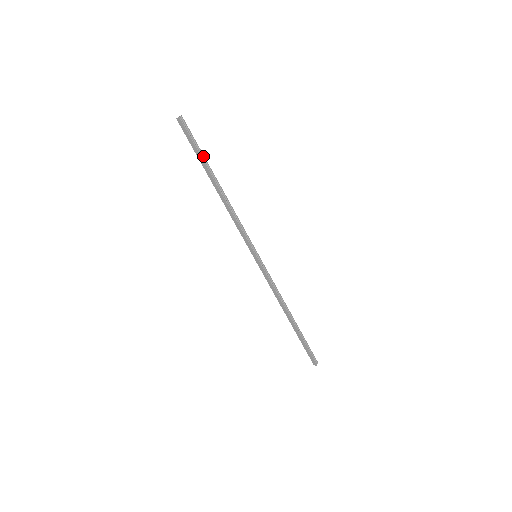
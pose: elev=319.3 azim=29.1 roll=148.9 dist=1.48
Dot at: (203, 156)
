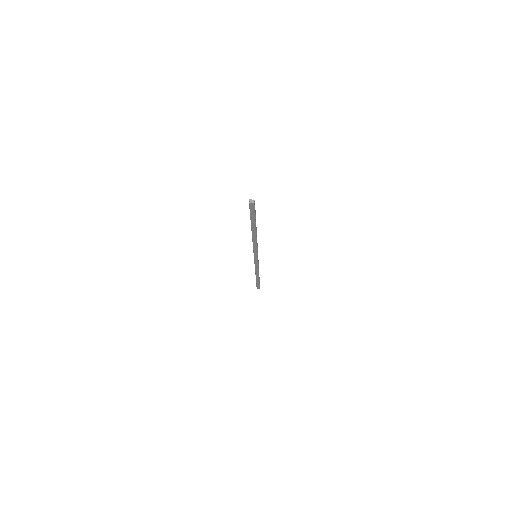
Dot at: (255, 219)
